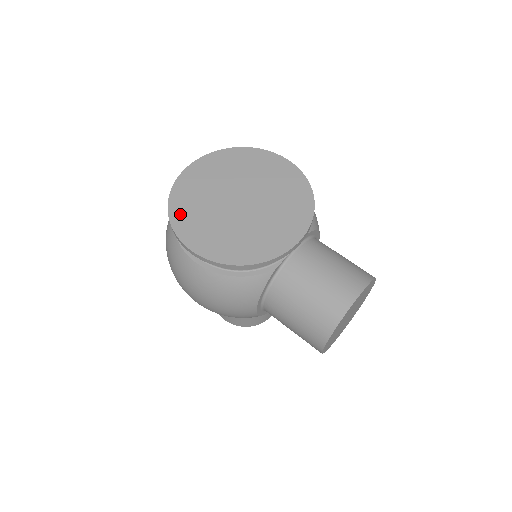
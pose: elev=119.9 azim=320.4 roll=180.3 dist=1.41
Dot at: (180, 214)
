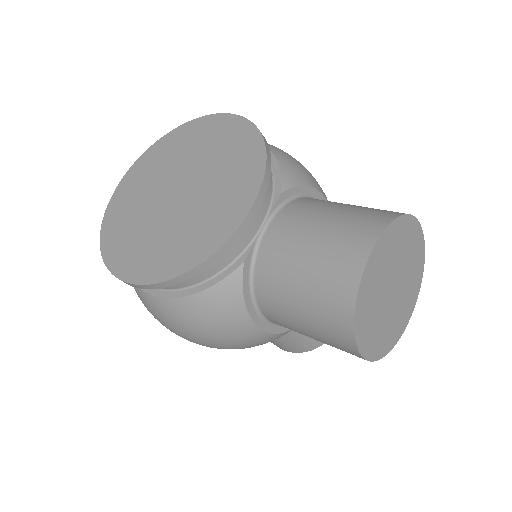
Dot at: (112, 241)
